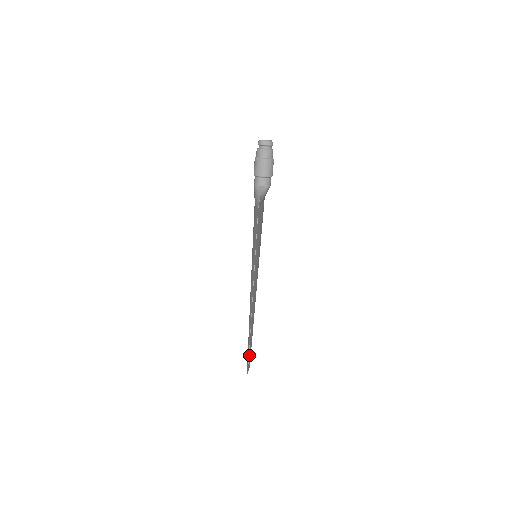
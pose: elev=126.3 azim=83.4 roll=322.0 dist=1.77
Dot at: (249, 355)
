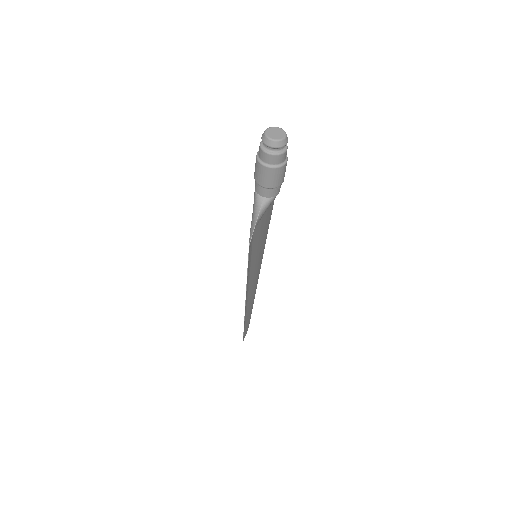
Dot at: (245, 328)
